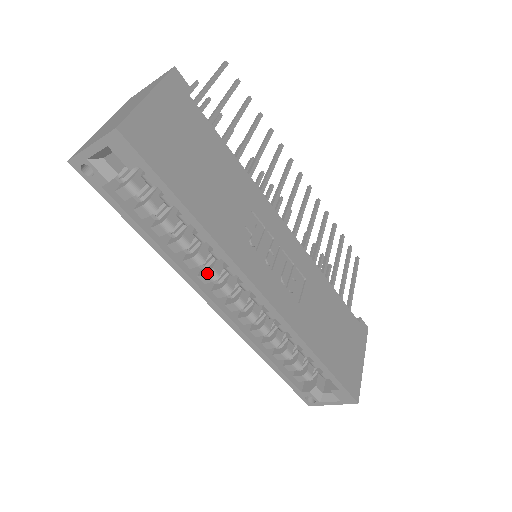
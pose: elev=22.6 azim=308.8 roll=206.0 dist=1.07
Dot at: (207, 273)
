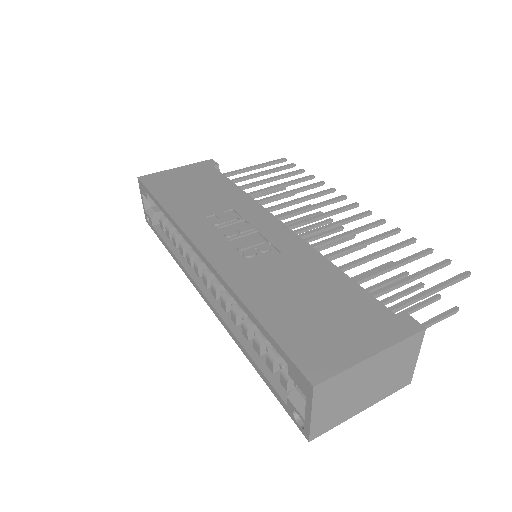
Dot at: (194, 263)
